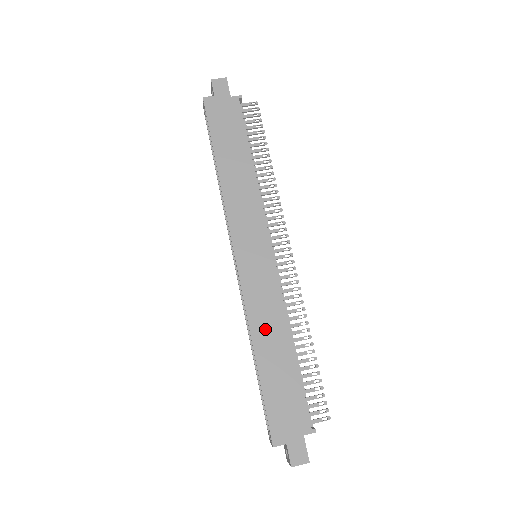
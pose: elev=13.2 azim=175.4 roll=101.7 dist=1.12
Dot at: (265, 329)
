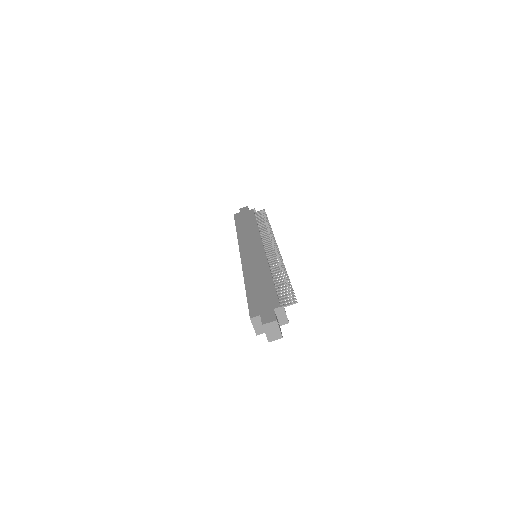
Dot at: (254, 273)
